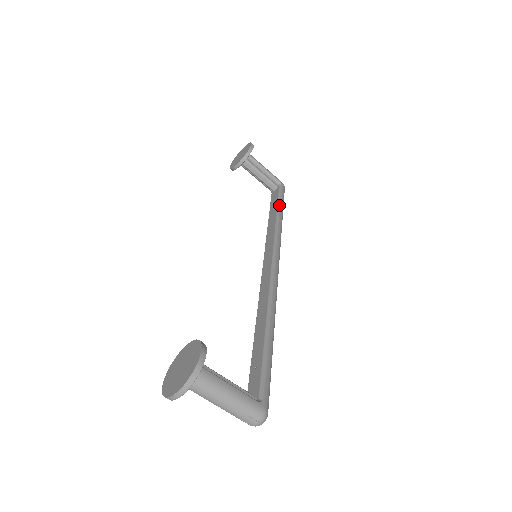
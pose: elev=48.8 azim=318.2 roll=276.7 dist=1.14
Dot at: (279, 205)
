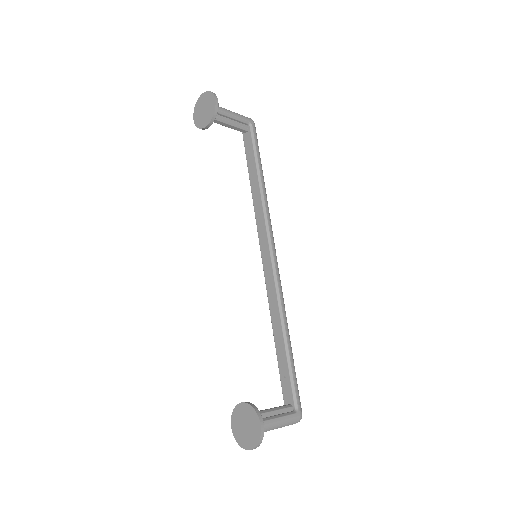
Dot at: (258, 165)
